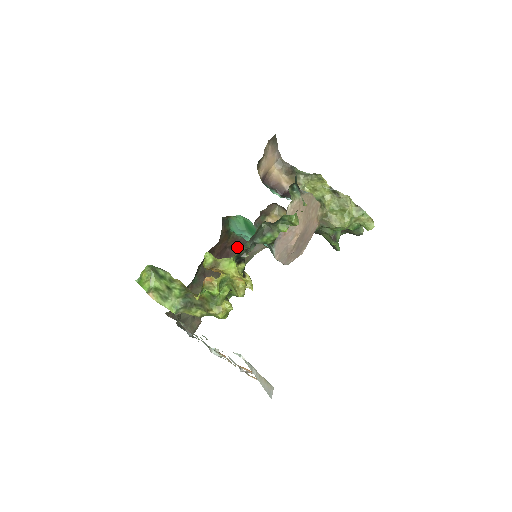
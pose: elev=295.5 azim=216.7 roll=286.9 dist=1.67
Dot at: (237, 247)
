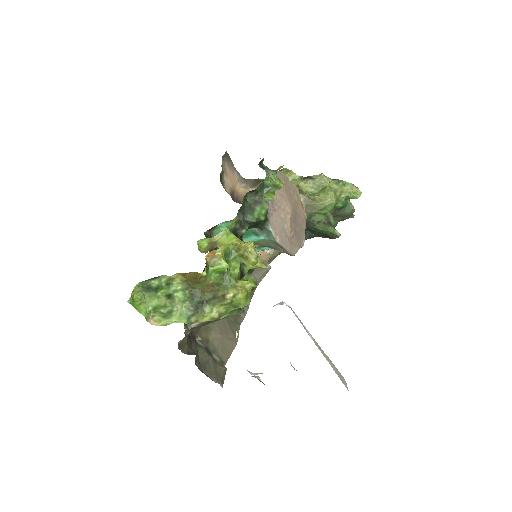
Dot at: occluded
